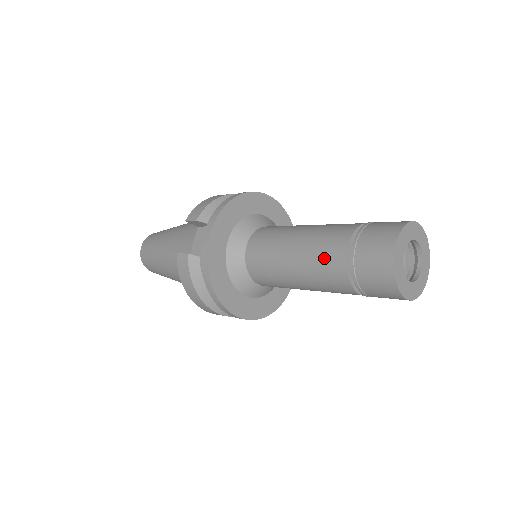
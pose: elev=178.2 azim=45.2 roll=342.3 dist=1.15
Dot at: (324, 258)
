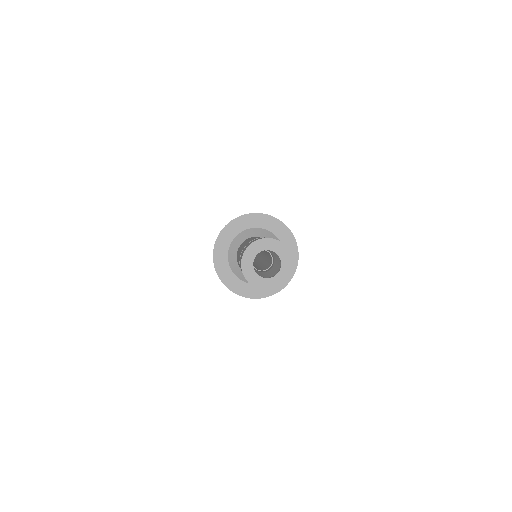
Dot at: occluded
